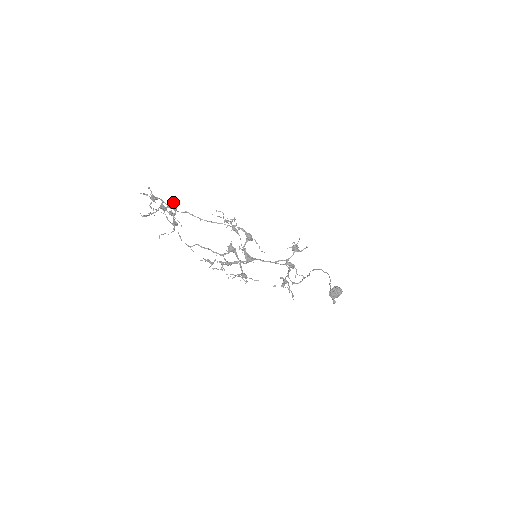
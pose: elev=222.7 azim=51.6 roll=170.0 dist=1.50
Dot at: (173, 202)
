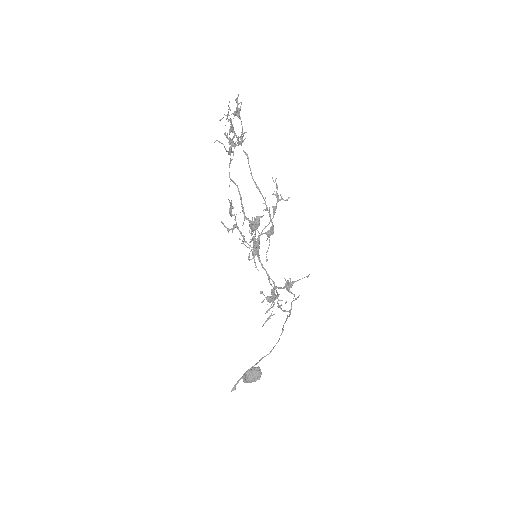
Dot at: (241, 137)
